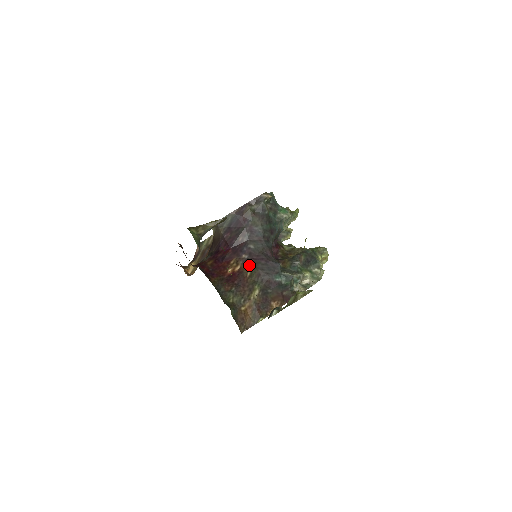
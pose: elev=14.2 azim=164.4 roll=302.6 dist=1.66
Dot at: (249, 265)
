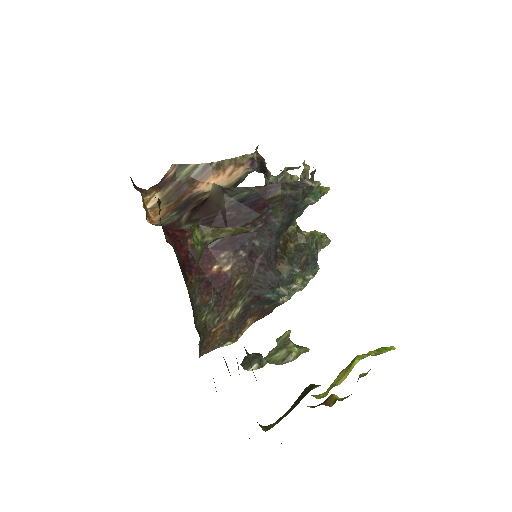
Dot at: (243, 269)
